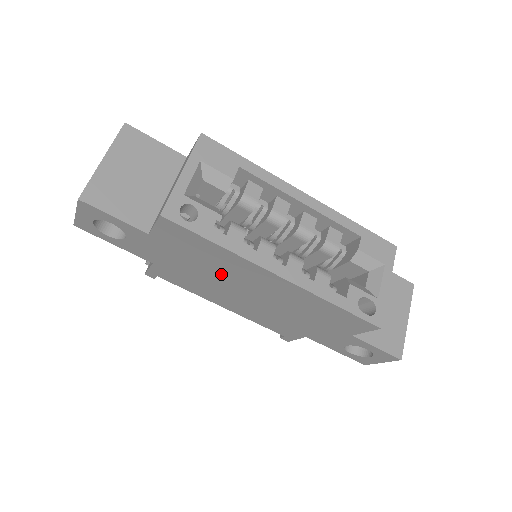
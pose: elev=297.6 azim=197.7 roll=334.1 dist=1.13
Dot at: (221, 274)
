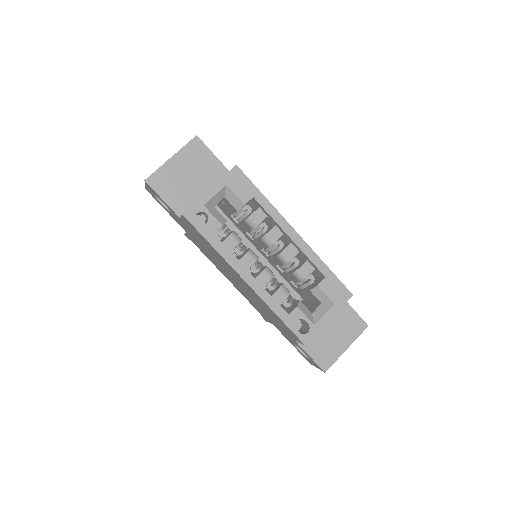
Dot at: (219, 261)
